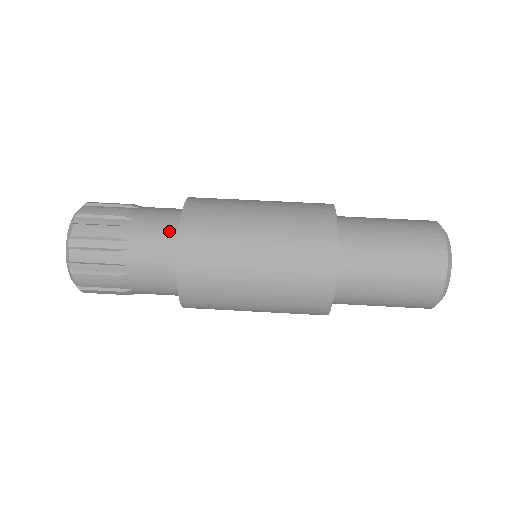
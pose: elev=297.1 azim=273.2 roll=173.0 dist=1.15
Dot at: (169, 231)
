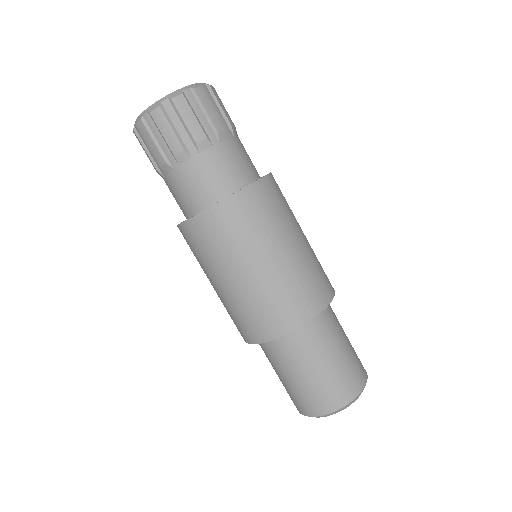
Dot at: (190, 204)
